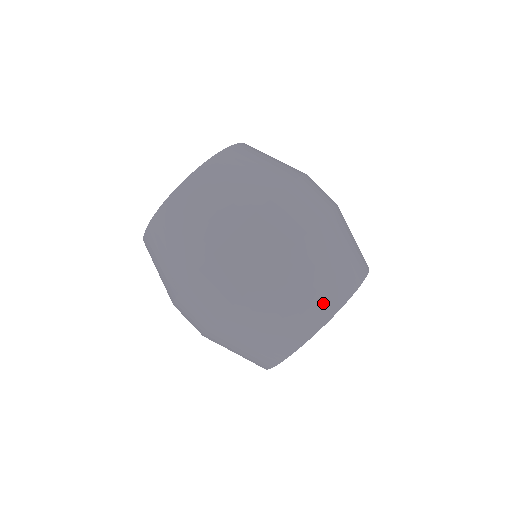
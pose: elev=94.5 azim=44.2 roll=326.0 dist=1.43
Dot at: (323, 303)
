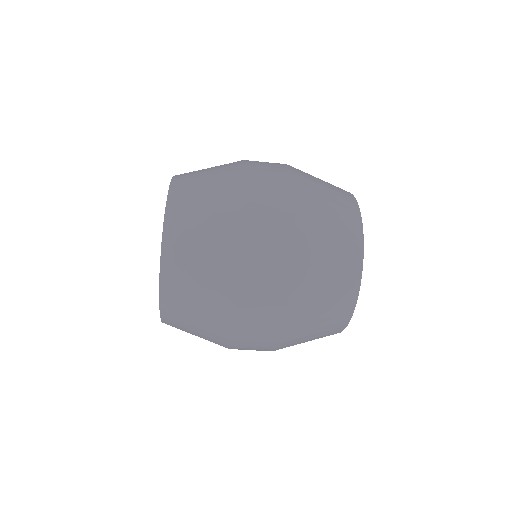
Dot at: (341, 307)
